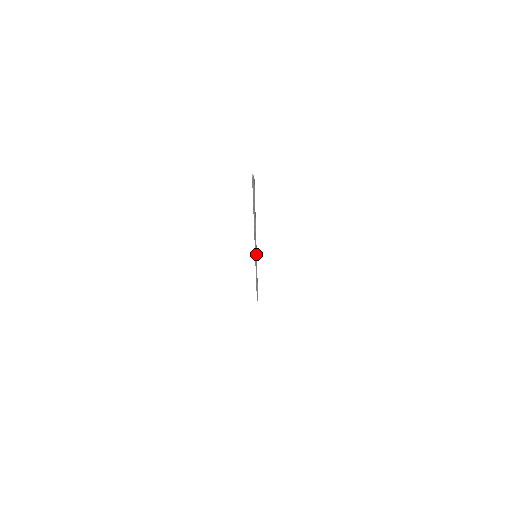
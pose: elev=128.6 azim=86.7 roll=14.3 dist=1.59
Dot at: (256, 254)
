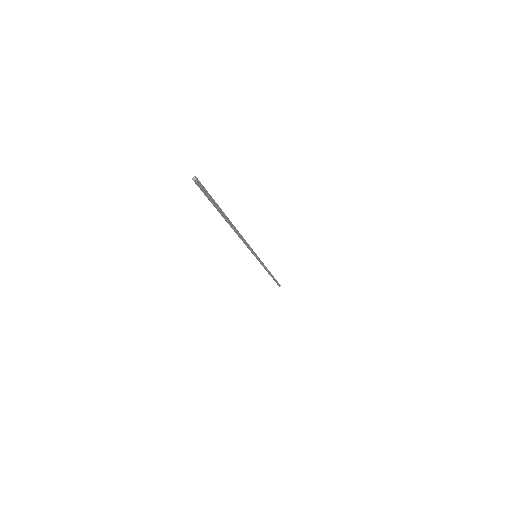
Dot at: (254, 255)
